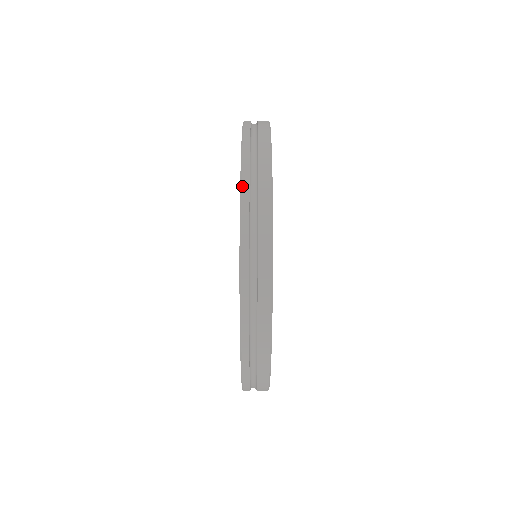
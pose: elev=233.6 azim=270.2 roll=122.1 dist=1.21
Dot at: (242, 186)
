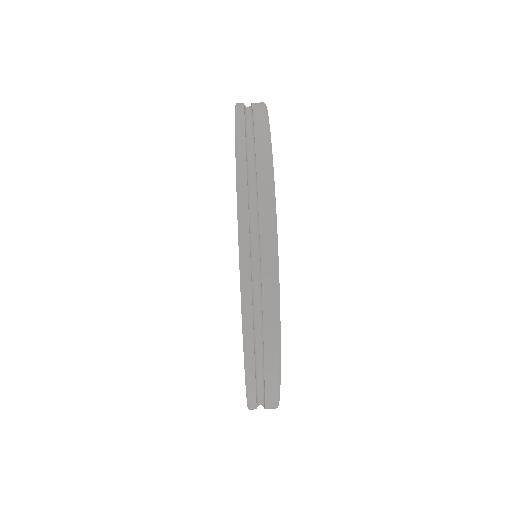
Dot at: occluded
